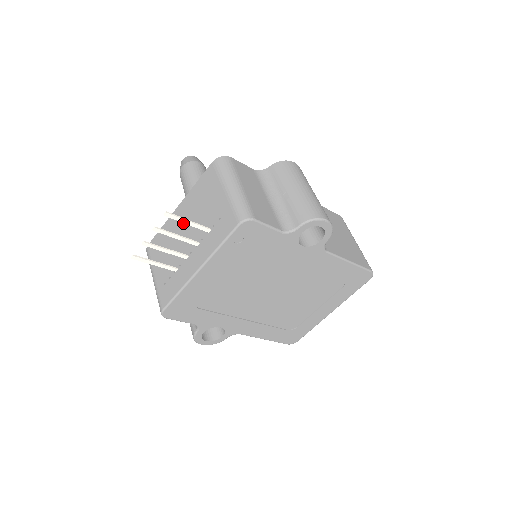
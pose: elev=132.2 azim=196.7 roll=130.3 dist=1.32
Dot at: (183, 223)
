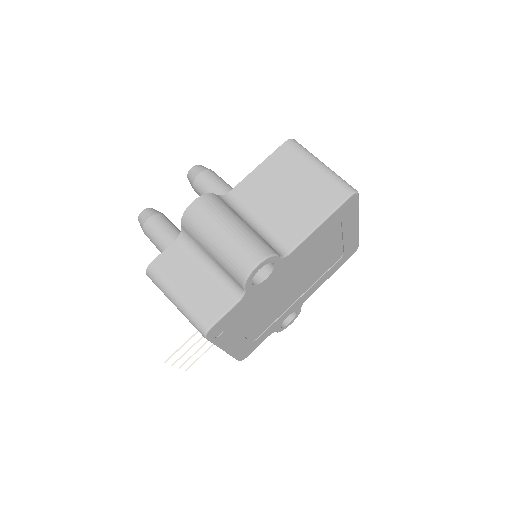
Dot at: occluded
